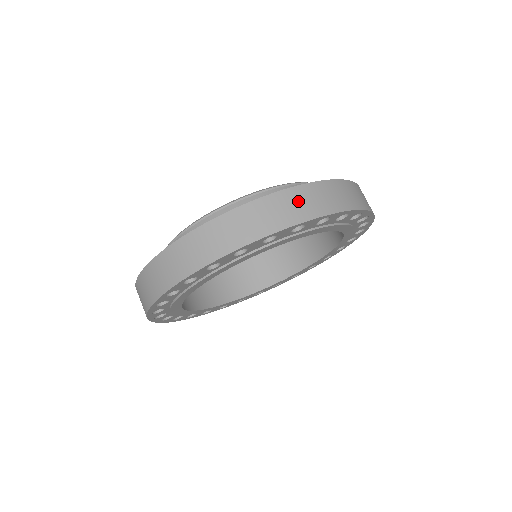
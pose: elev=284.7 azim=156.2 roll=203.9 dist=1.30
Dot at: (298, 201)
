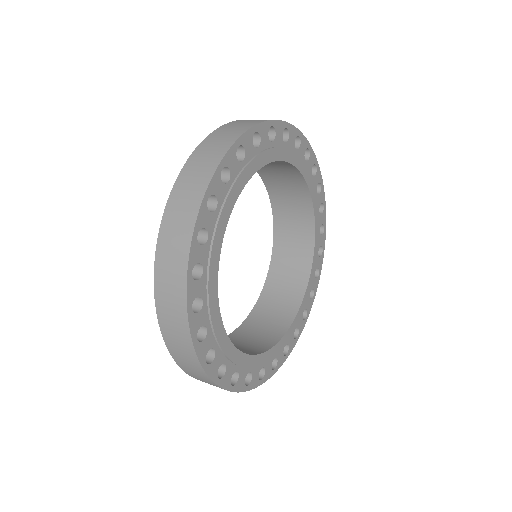
Dot at: occluded
